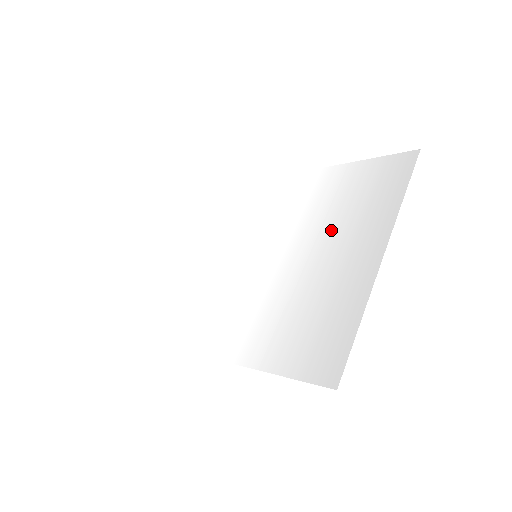
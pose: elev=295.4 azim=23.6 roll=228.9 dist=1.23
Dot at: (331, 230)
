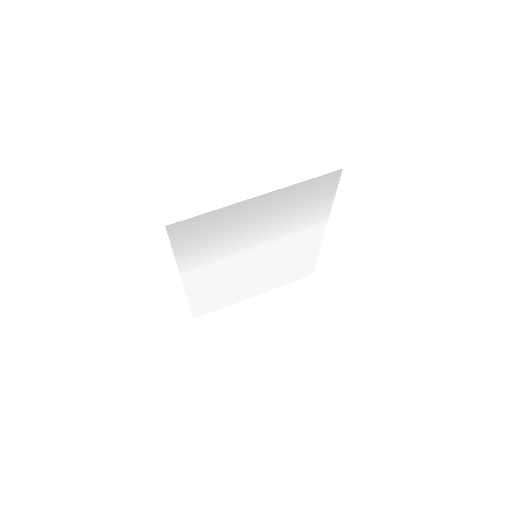
Dot at: (276, 218)
